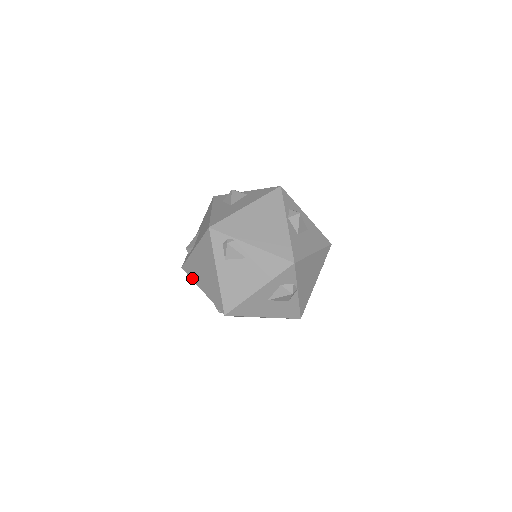
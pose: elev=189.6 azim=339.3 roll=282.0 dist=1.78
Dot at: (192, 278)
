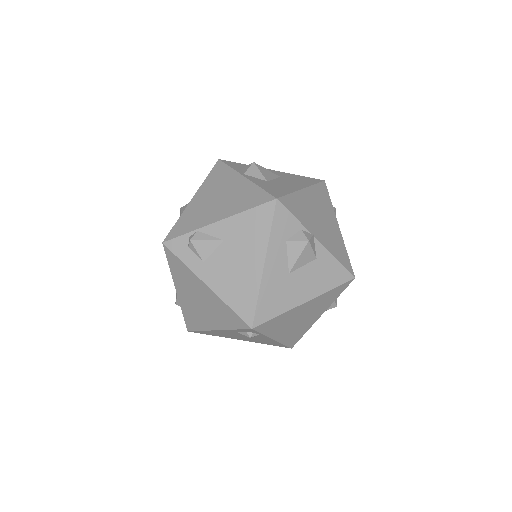
Dot at: (201, 329)
